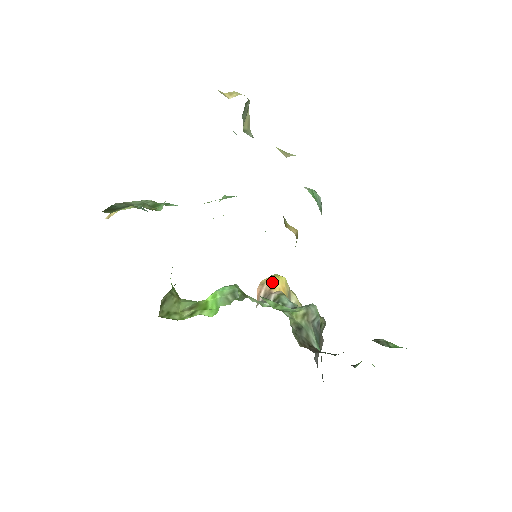
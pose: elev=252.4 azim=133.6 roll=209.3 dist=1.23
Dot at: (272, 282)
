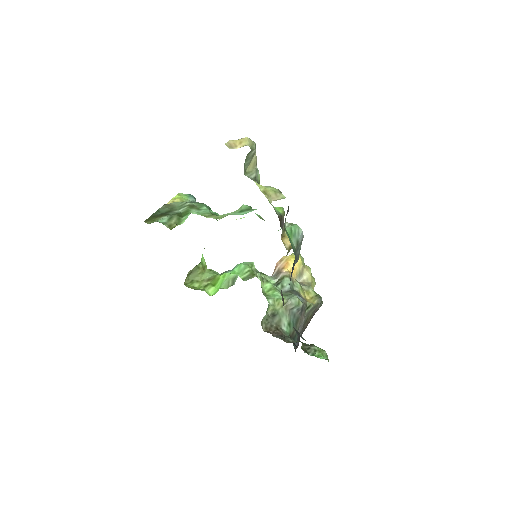
Dot at: (287, 262)
